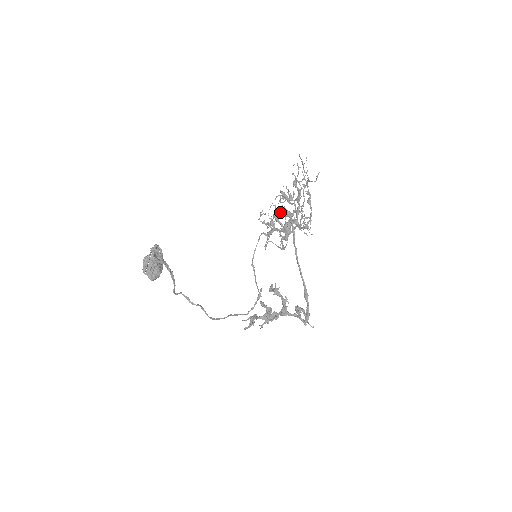
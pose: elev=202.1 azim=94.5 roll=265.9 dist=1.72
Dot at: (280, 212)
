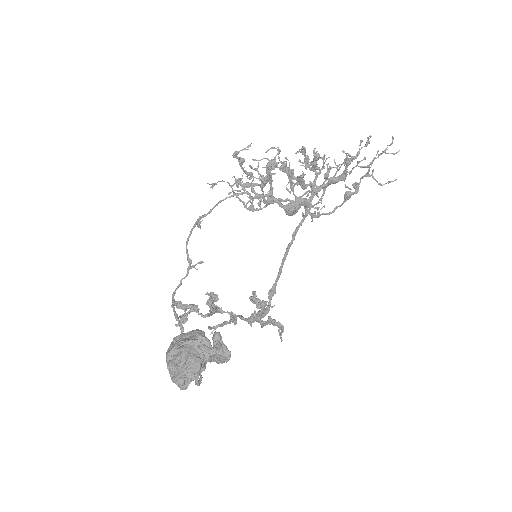
Dot at: (280, 162)
